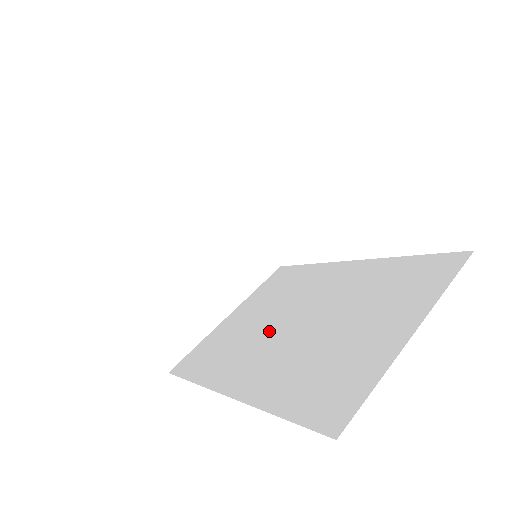
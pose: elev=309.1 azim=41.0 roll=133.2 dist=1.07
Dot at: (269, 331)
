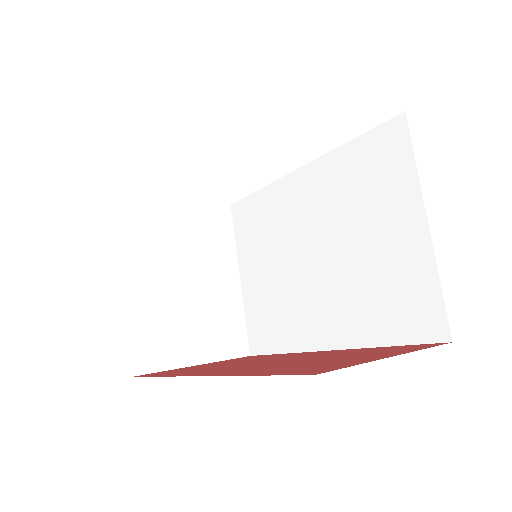
Dot at: (298, 278)
